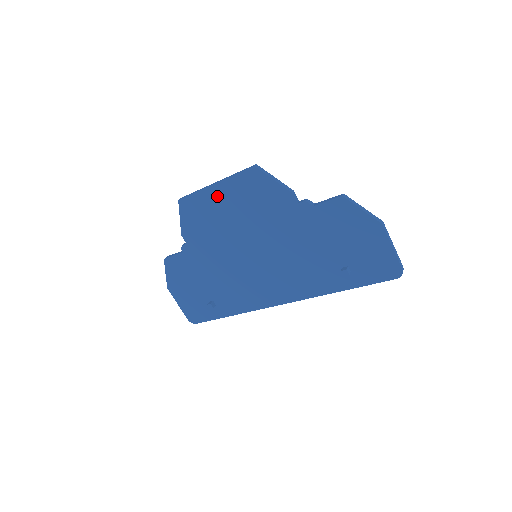
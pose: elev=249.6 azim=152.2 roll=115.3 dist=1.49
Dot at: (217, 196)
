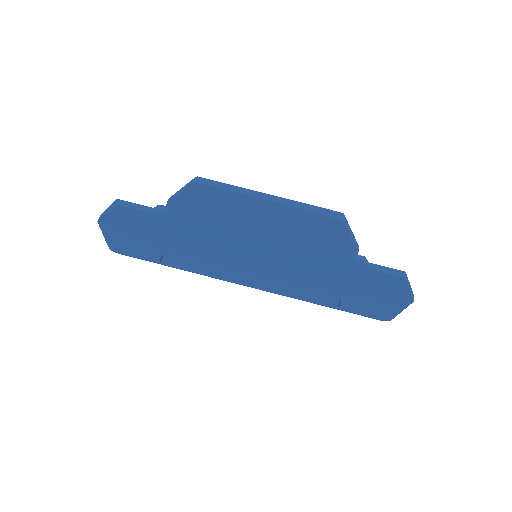
Dot at: (261, 209)
